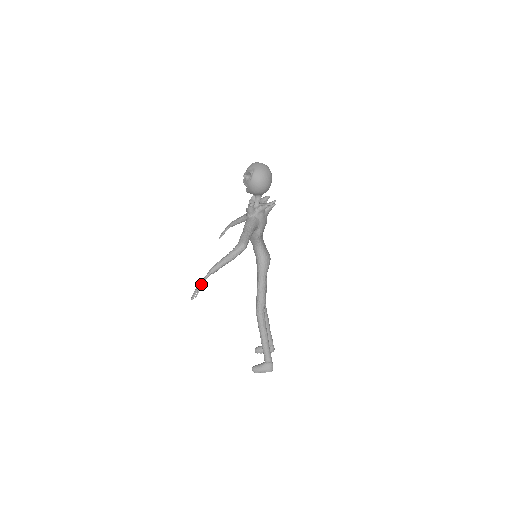
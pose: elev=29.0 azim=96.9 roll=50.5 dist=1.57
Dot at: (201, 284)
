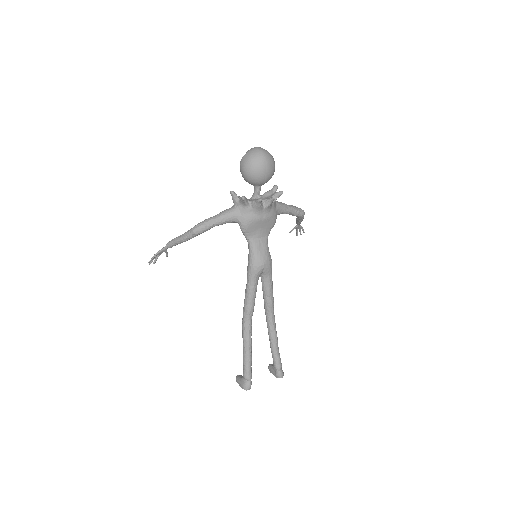
Dot at: (156, 253)
